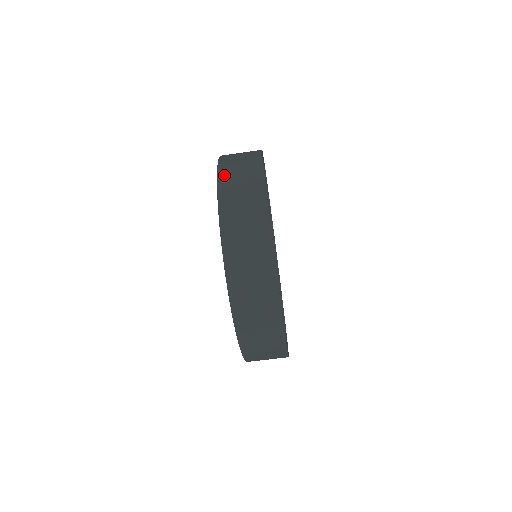
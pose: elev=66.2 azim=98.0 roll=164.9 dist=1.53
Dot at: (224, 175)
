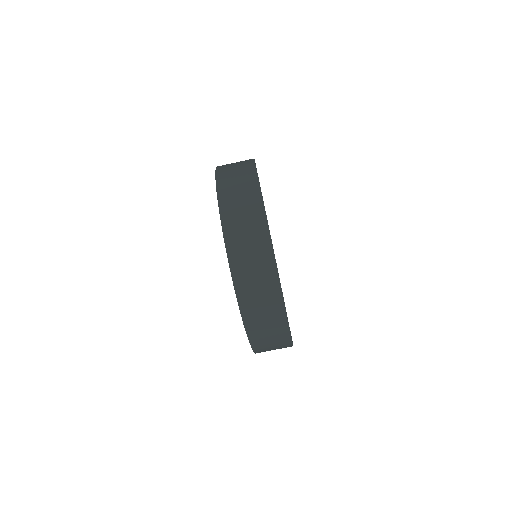
Dot at: (221, 170)
